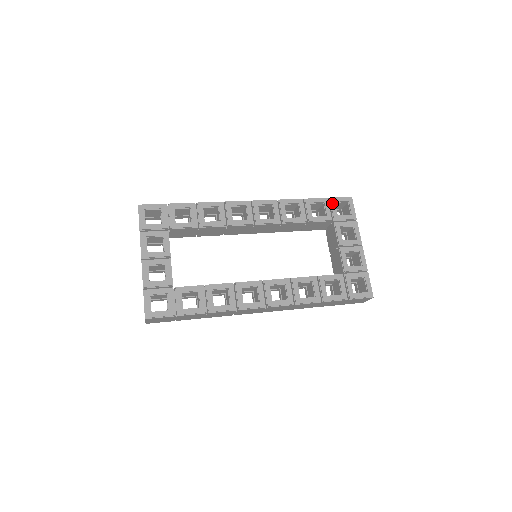
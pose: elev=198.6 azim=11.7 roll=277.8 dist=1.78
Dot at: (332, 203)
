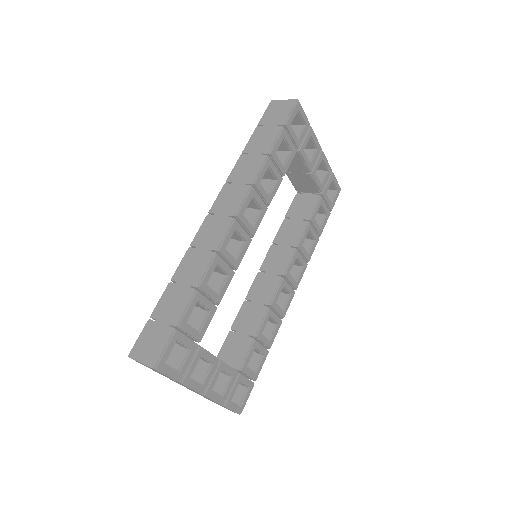
Dot at: (290, 130)
